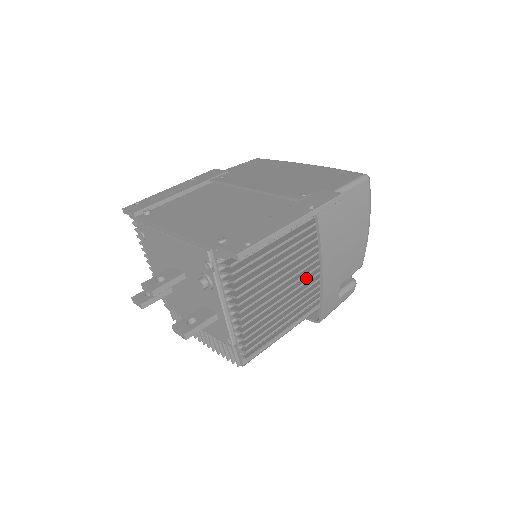
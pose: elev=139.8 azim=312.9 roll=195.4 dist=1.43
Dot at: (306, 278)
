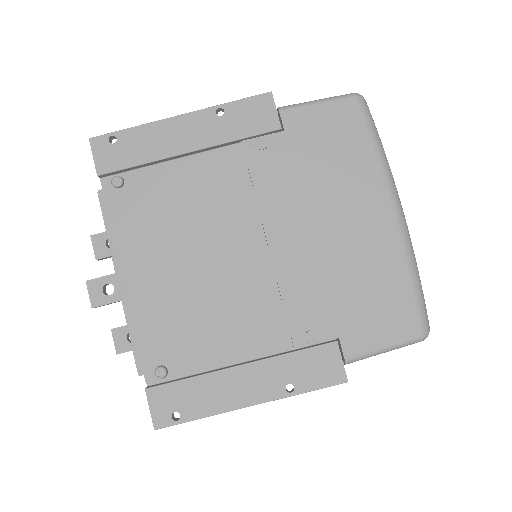
Dot at: occluded
